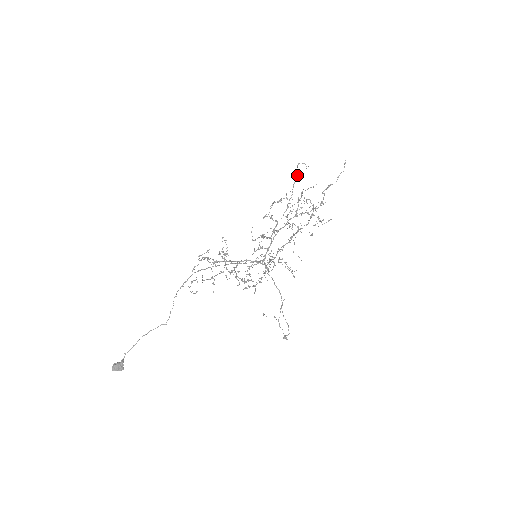
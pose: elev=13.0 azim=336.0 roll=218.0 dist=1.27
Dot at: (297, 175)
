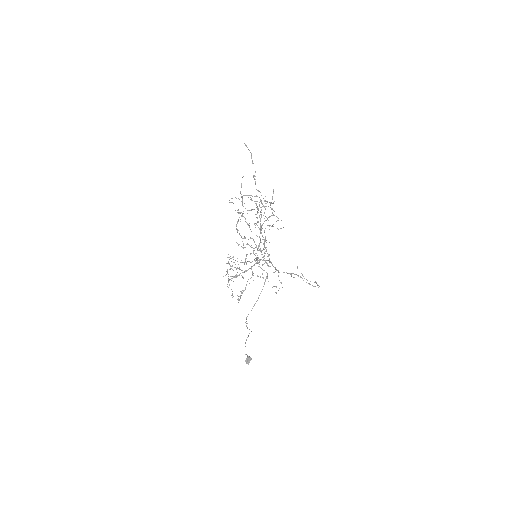
Dot at: occluded
